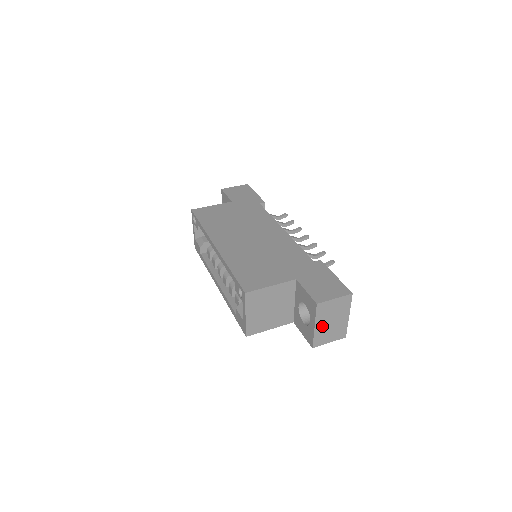
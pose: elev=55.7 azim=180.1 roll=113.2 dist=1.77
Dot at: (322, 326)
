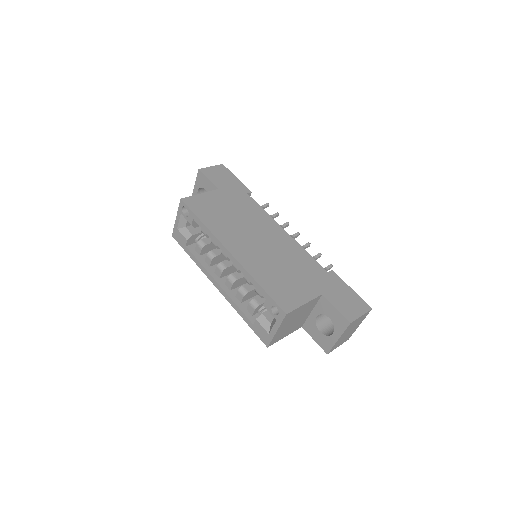
Dot at: (342, 337)
